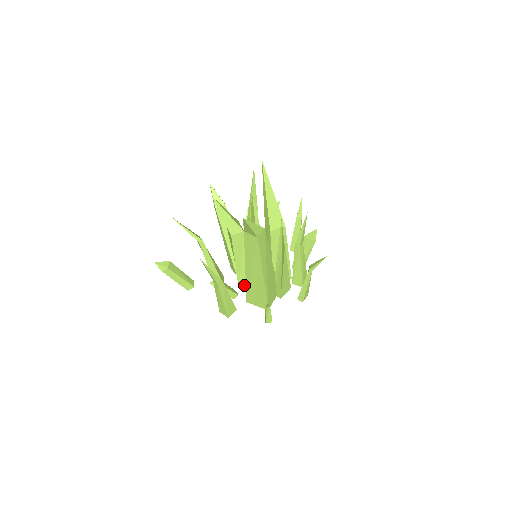
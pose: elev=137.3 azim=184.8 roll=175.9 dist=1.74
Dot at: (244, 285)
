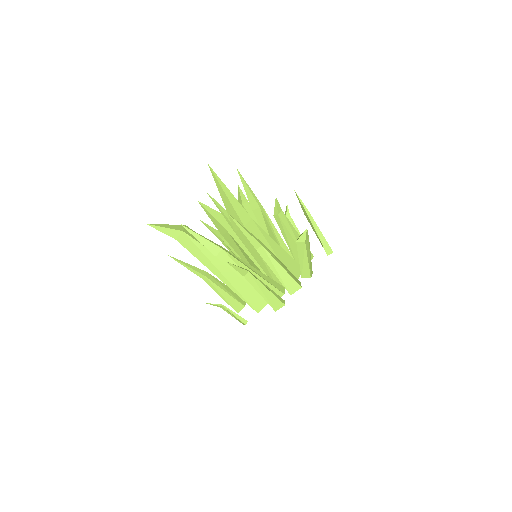
Dot at: occluded
